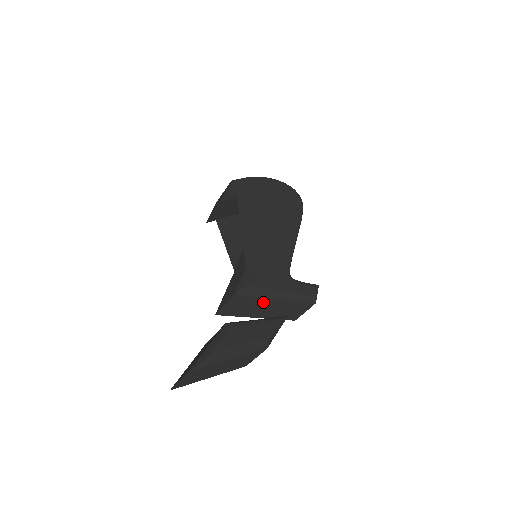
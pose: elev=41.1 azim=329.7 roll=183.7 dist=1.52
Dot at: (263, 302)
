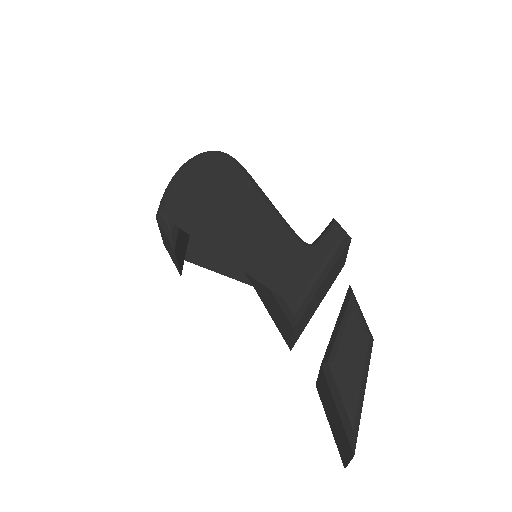
Dot at: (316, 296)
